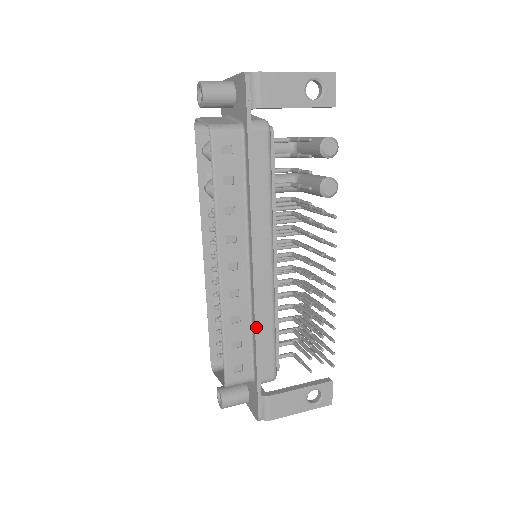
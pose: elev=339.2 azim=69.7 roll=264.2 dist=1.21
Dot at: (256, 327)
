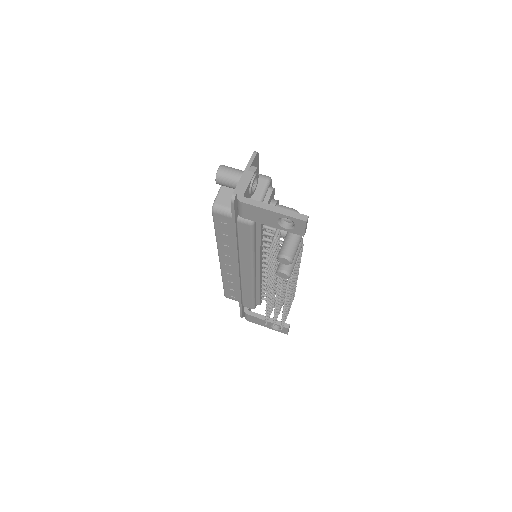
Dot at: (239, 291)
